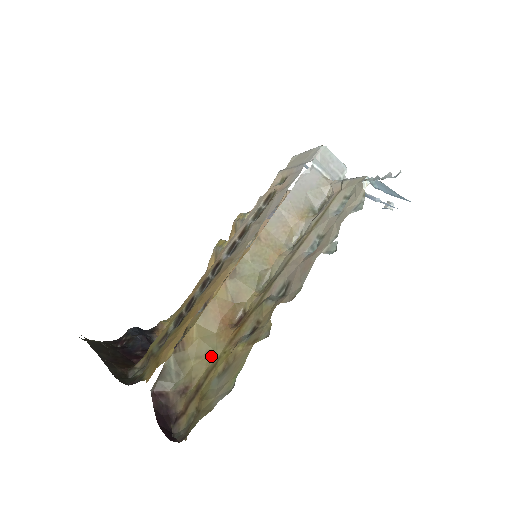
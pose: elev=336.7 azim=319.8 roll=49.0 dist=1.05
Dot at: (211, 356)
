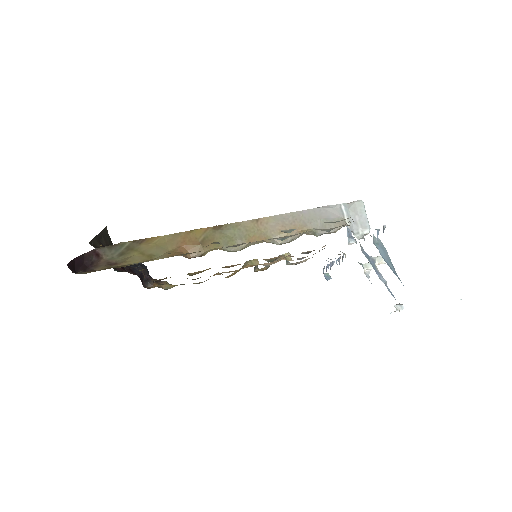
Dot at: (150, 258)
